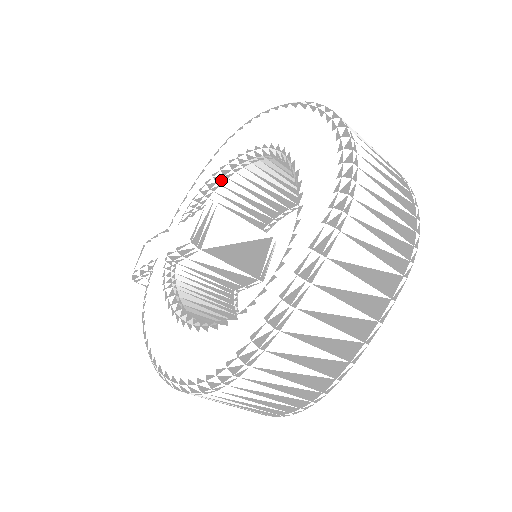
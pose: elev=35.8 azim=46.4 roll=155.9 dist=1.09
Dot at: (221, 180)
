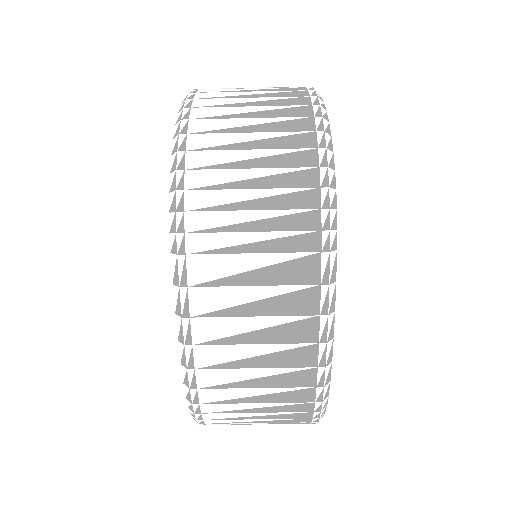
Dot at: occluded
